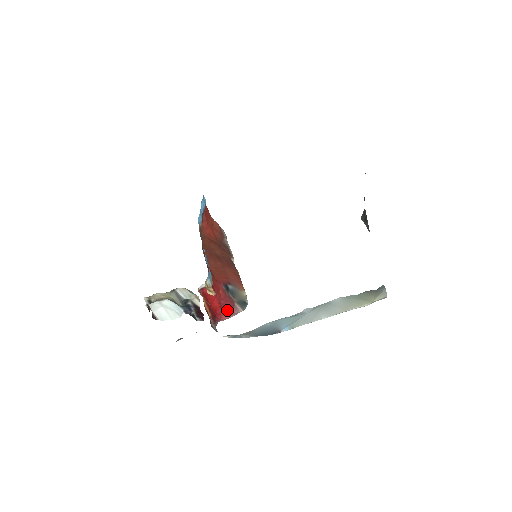
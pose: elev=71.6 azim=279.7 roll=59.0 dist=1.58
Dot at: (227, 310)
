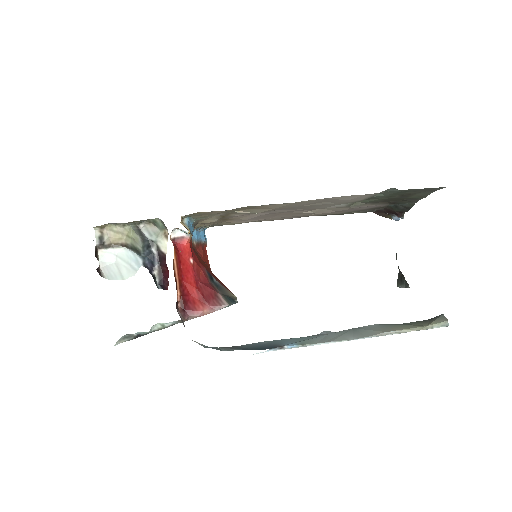
Dot at: (205, 298)
